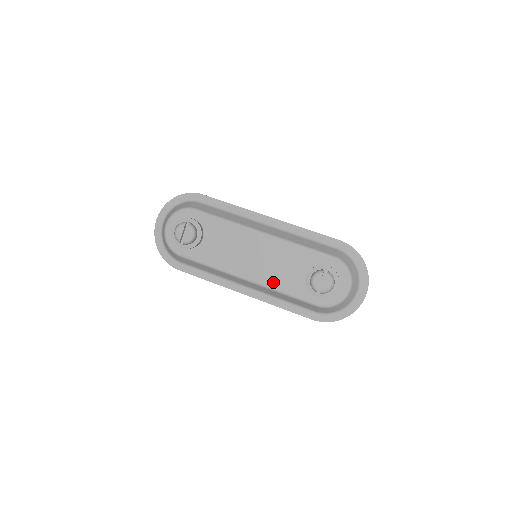
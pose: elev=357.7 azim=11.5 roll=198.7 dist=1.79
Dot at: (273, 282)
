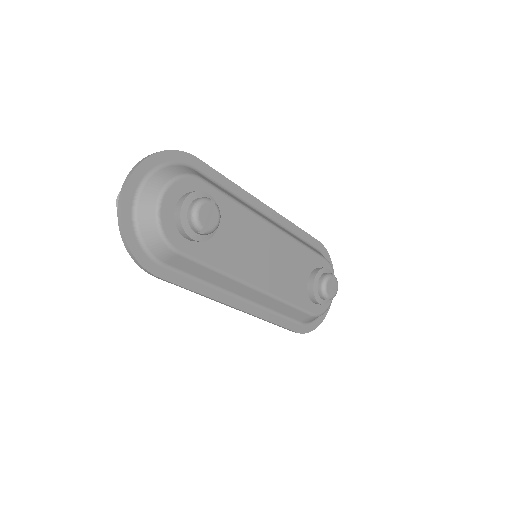
Dot at: (281, 290)
